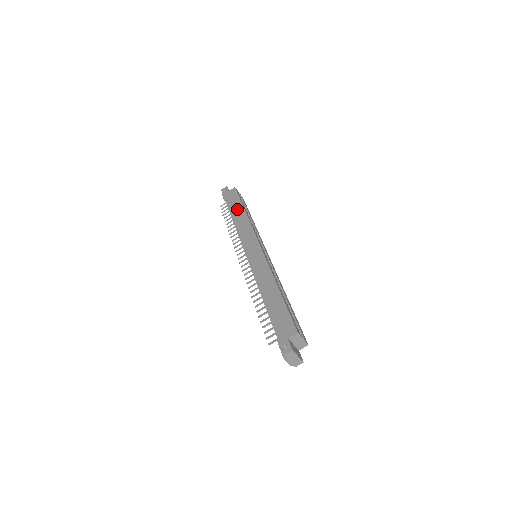
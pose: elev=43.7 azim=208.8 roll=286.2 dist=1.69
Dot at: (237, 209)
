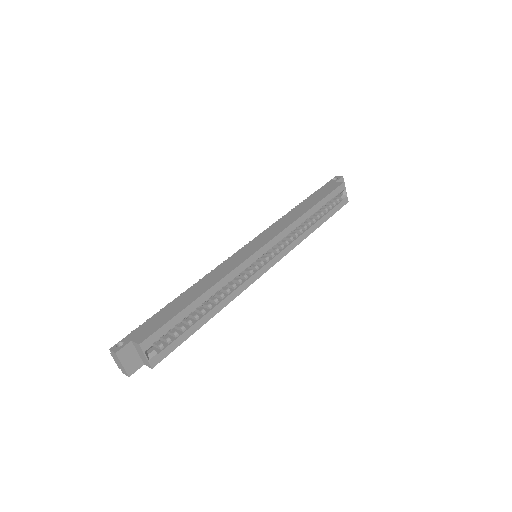
Dot at: (310, 202)
